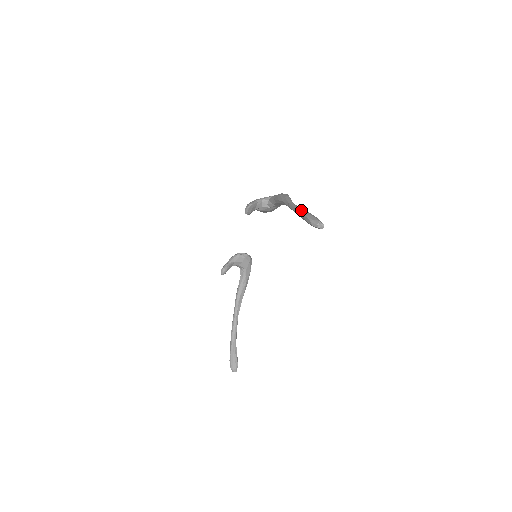
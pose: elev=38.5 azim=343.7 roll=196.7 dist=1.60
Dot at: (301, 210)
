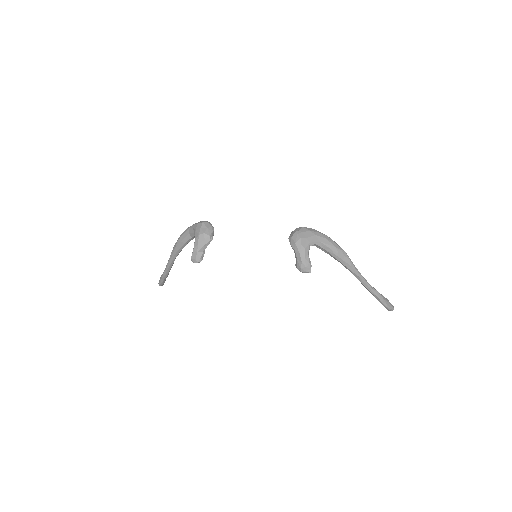
Dot at: (380, 297)
